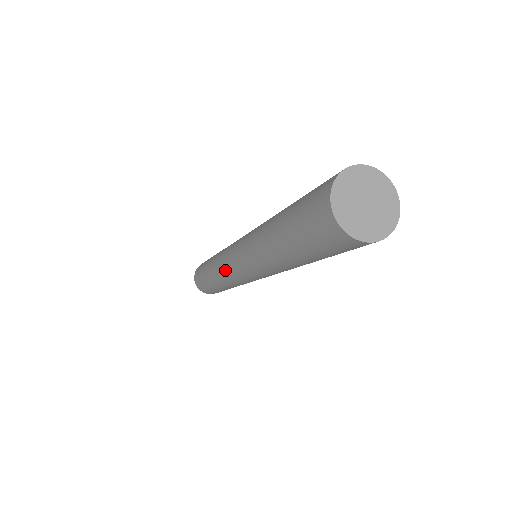
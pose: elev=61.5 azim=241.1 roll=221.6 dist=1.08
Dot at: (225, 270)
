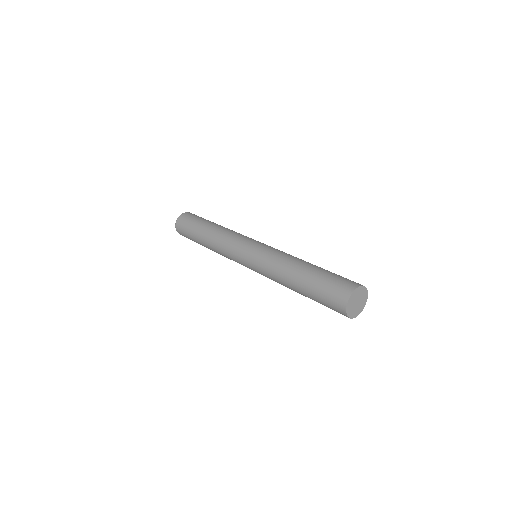
Dot at: (229, 255)
